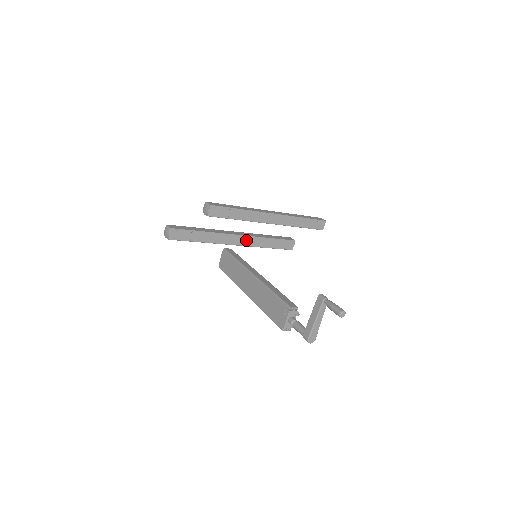
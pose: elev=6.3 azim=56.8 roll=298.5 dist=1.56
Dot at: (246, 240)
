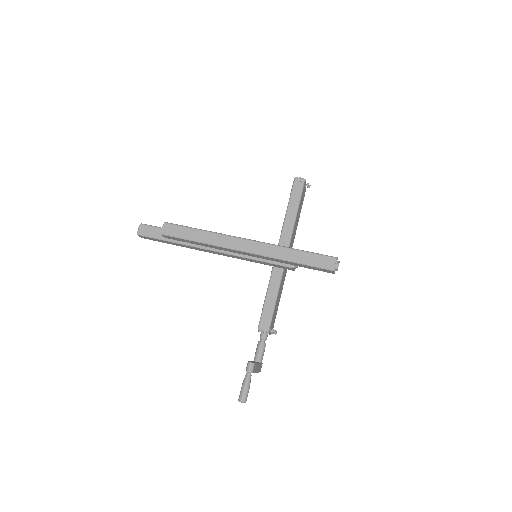
Dot at: (225, 254)
